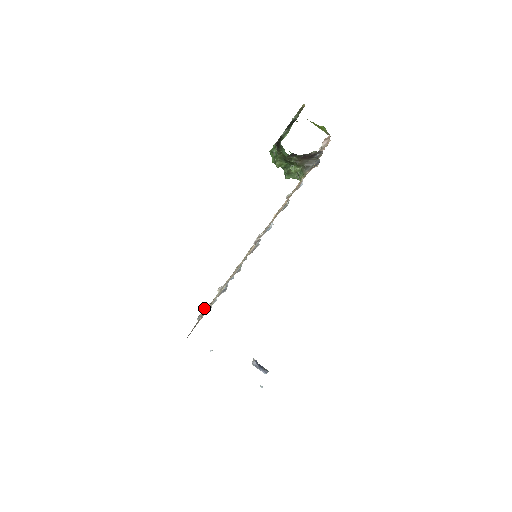
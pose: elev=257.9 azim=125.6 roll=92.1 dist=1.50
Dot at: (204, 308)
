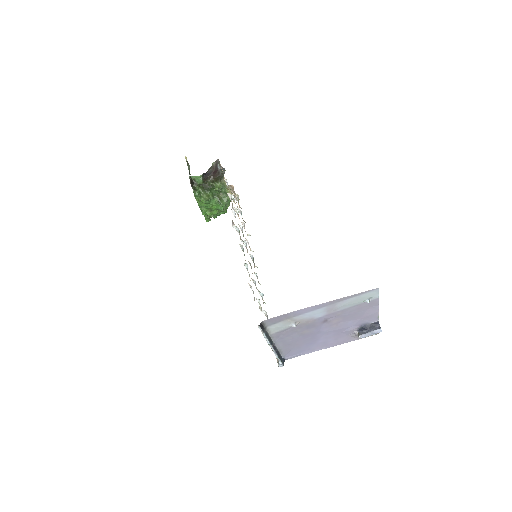
Dot at: occluded
